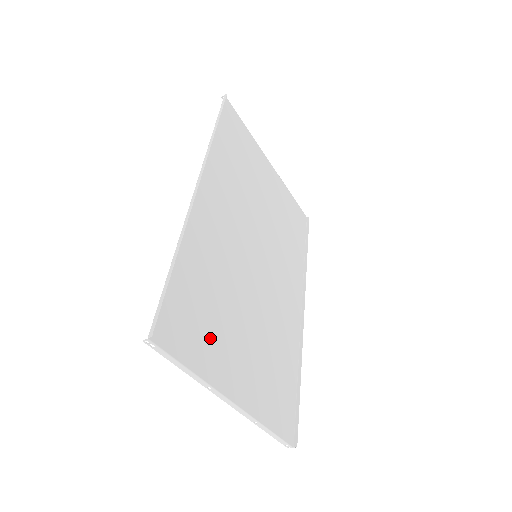
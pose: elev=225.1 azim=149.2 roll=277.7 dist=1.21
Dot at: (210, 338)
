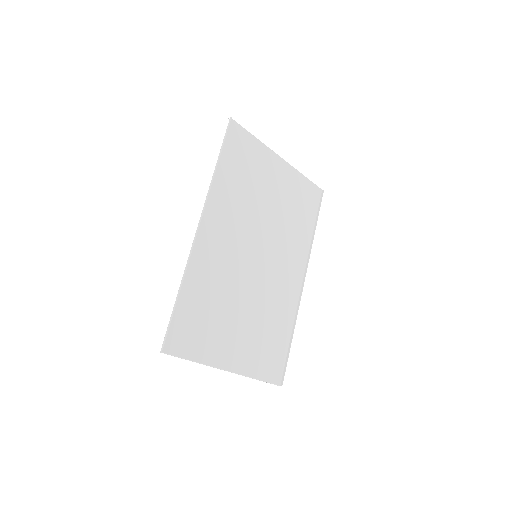
Dot at: (209, 335)
